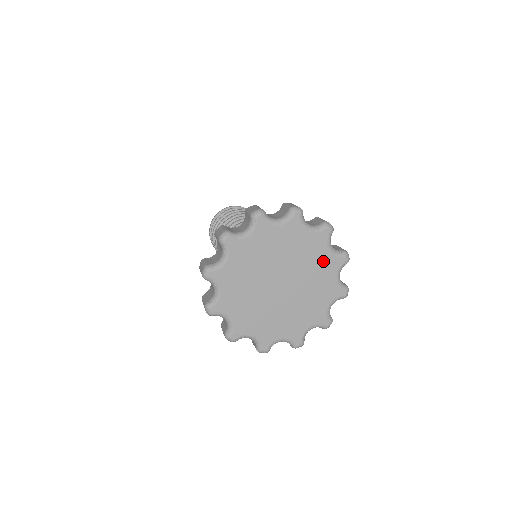
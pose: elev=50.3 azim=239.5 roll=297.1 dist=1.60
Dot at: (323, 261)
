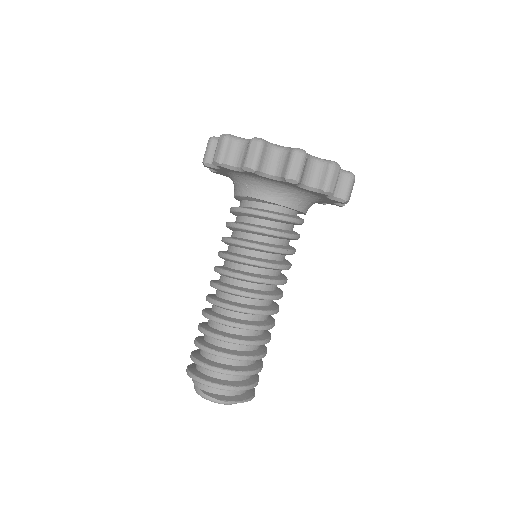
Dot at: occluded
